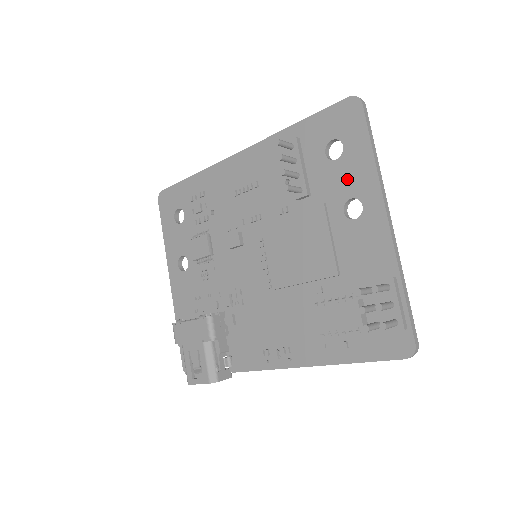
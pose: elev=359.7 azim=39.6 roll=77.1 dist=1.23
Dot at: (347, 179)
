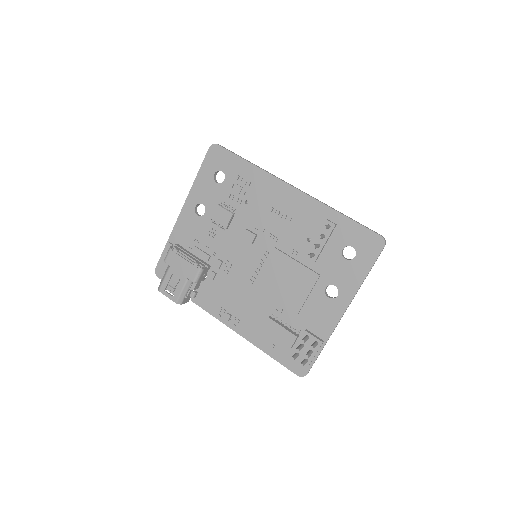
Dot at: (342, 275)
